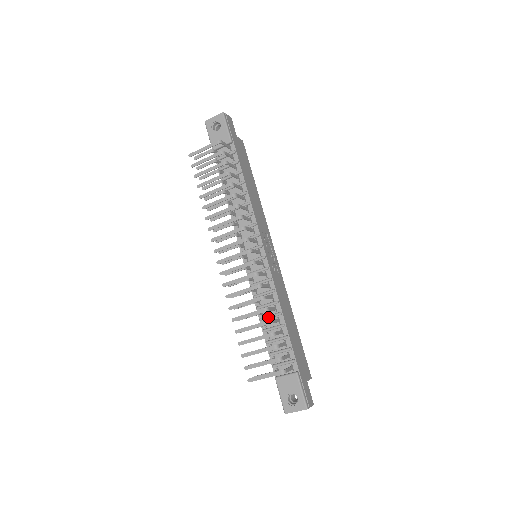
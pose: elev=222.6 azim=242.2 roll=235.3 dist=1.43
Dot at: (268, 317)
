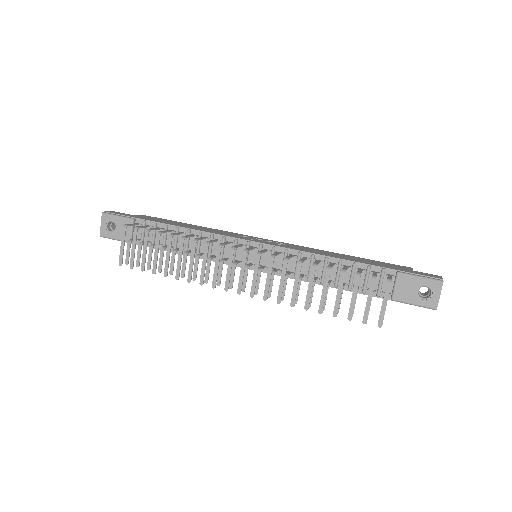
Dot at: (324, 273)
